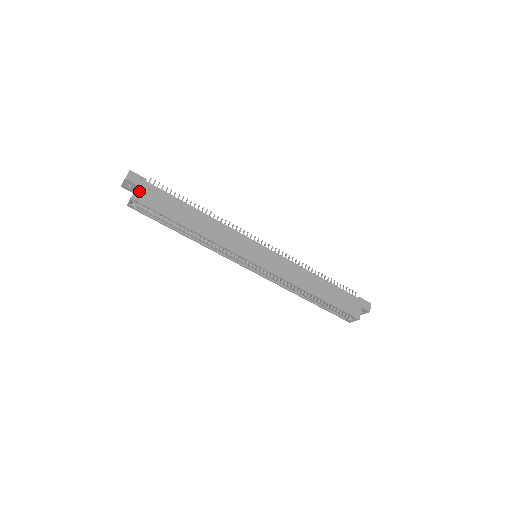
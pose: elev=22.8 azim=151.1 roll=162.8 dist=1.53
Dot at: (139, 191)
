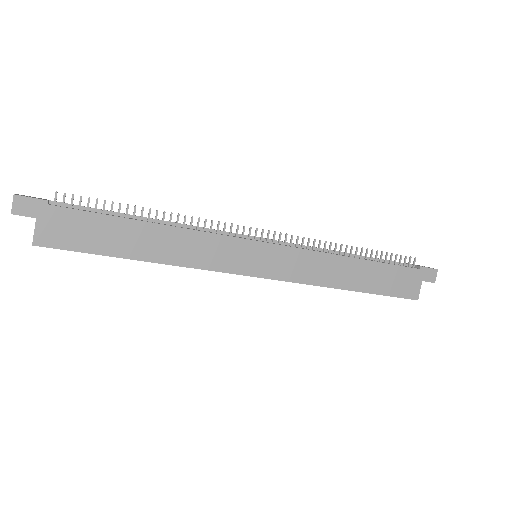
Dot at: (41, 228)
